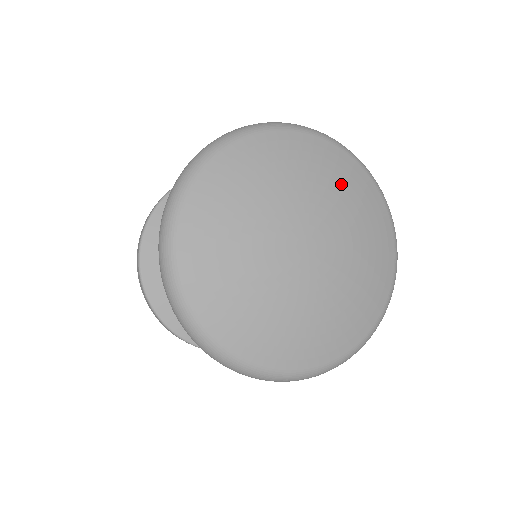
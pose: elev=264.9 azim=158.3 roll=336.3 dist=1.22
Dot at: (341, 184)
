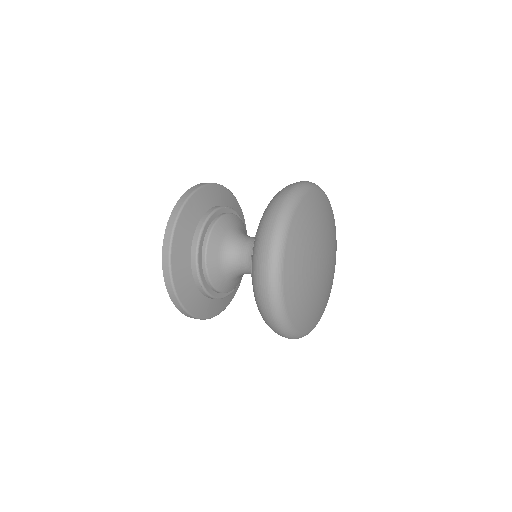
Dot at: (323, 214)
